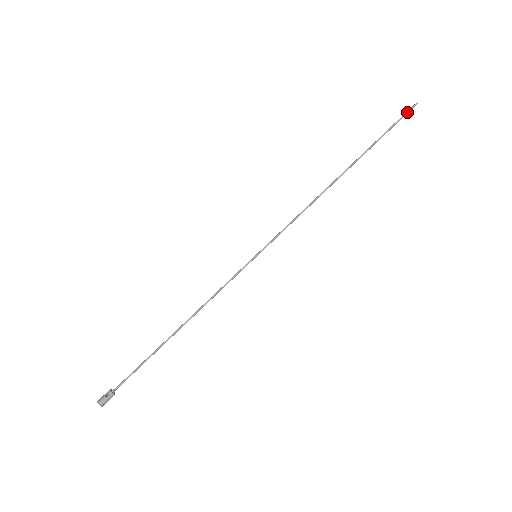
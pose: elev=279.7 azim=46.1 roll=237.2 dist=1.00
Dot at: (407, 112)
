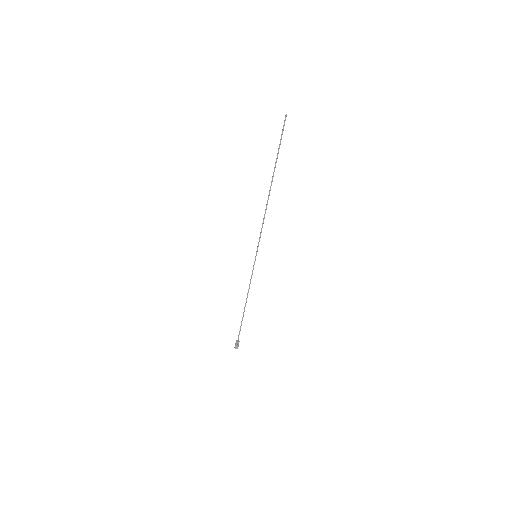
Dot at: occluded
